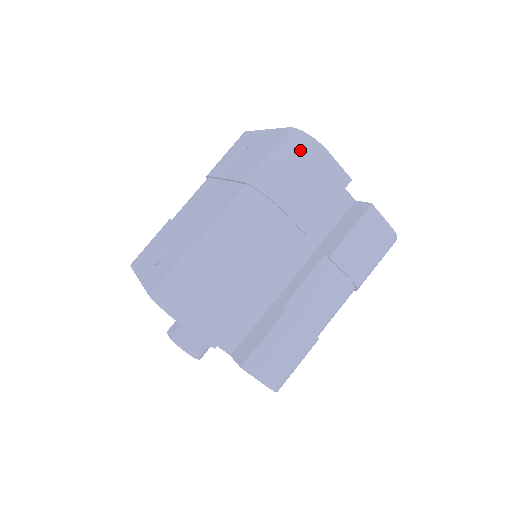
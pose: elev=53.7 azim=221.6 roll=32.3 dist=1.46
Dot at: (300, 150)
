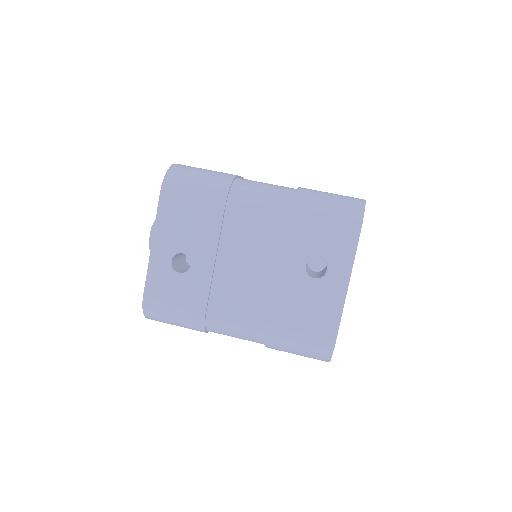
Dot at: (314, 357)
